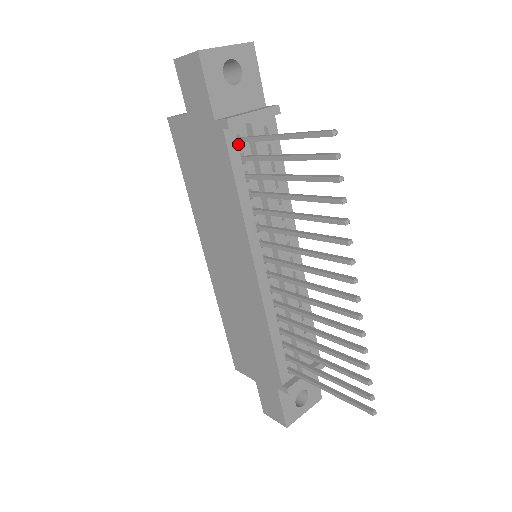
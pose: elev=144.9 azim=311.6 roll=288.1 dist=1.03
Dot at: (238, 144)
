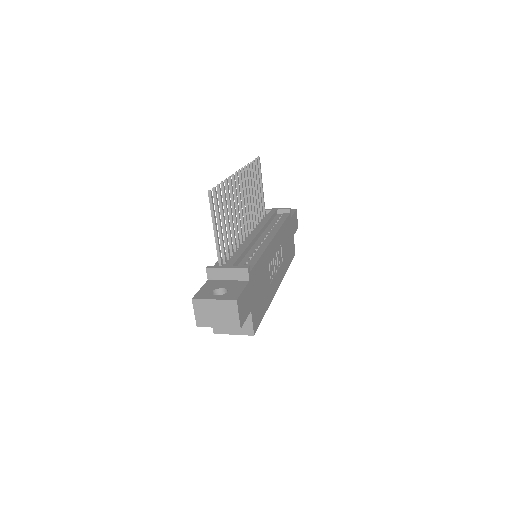
Dot at: occluded
